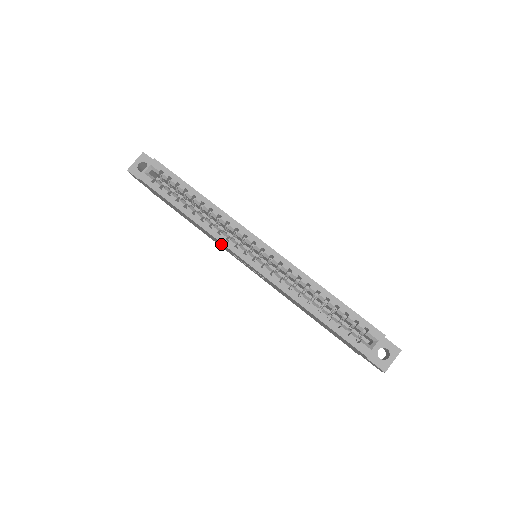
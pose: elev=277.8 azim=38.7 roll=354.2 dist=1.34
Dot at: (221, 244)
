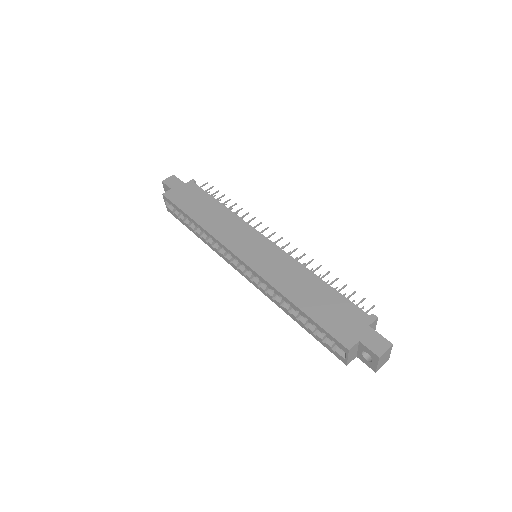
Dot at: occluded
